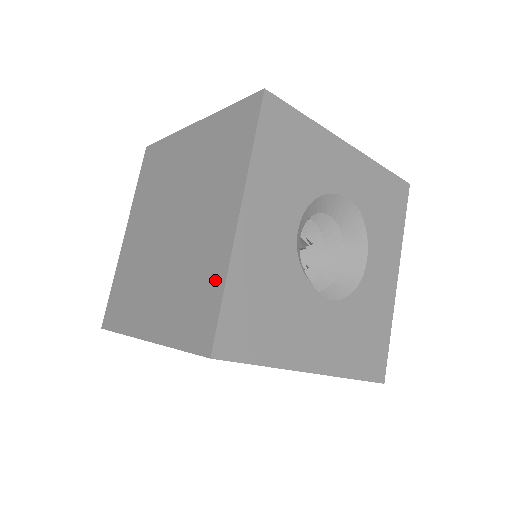
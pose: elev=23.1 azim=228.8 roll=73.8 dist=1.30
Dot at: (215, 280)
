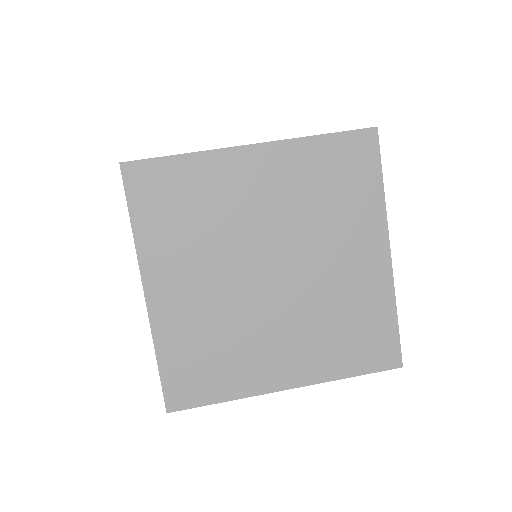
Dot at: (382, 310)
